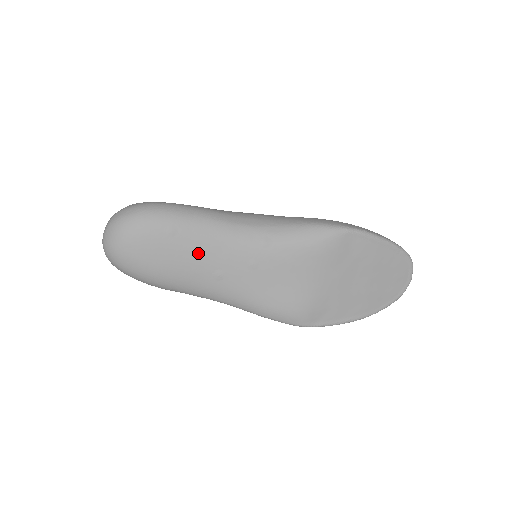
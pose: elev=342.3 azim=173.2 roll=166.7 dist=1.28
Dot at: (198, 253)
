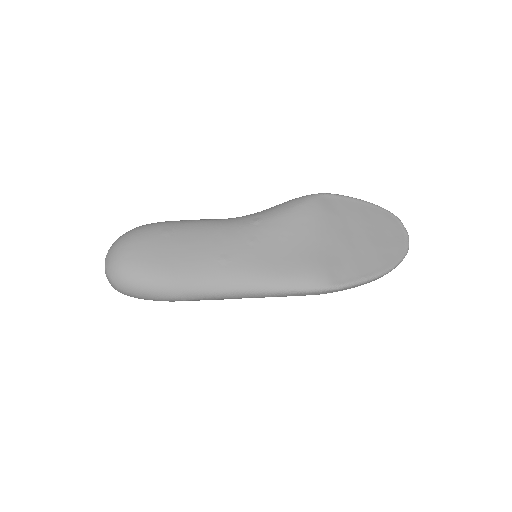
Dot at: (197, 244)
